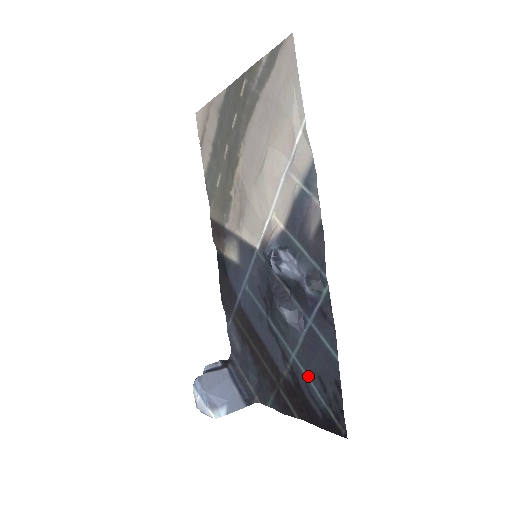
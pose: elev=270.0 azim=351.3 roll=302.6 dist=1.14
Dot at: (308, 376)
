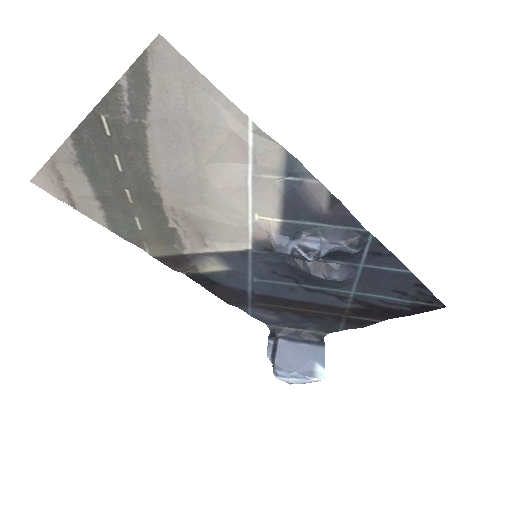
Dot at: (379, 296)
